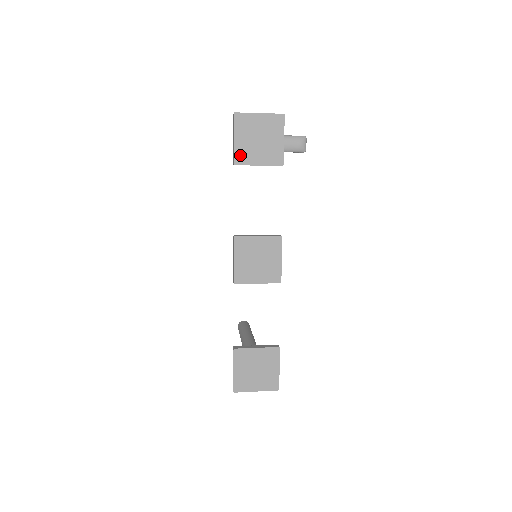
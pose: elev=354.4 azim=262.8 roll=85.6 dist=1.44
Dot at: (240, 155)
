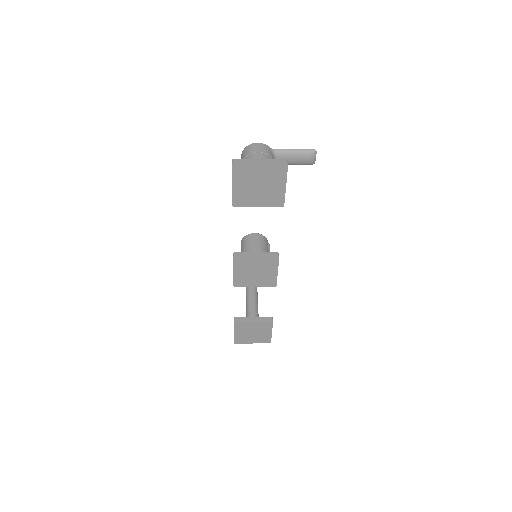
Dot at: (239, 199)
